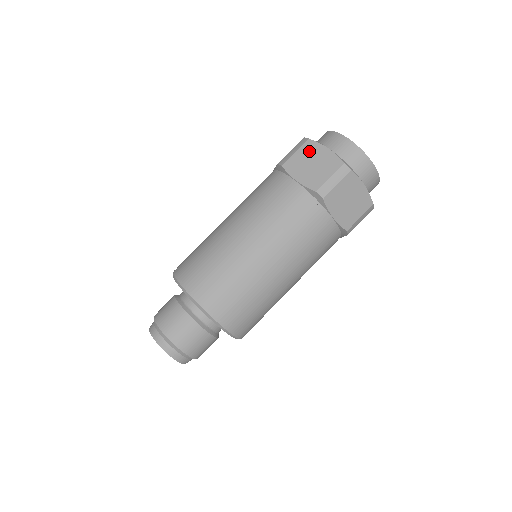
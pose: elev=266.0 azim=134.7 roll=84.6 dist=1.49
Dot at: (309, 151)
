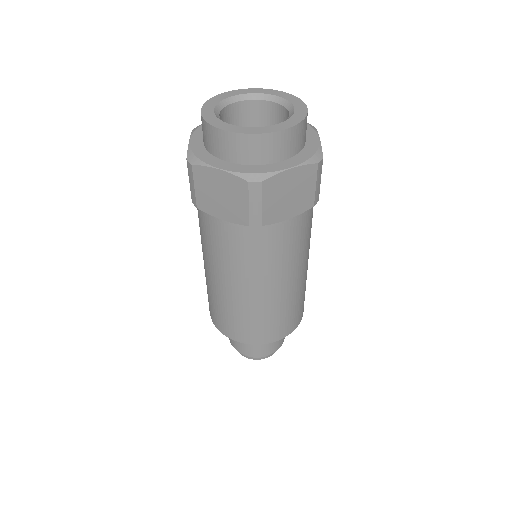
Dot at: (205, 181)
